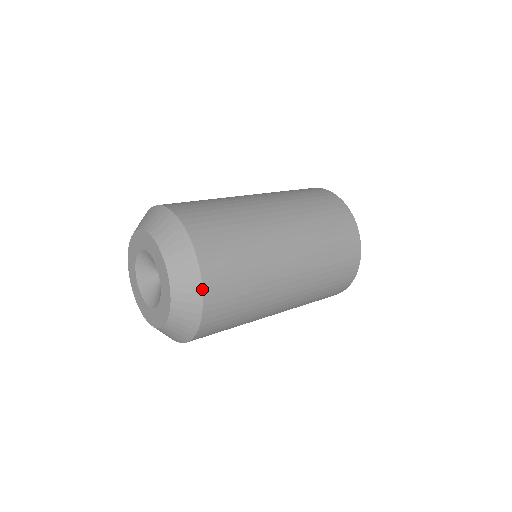
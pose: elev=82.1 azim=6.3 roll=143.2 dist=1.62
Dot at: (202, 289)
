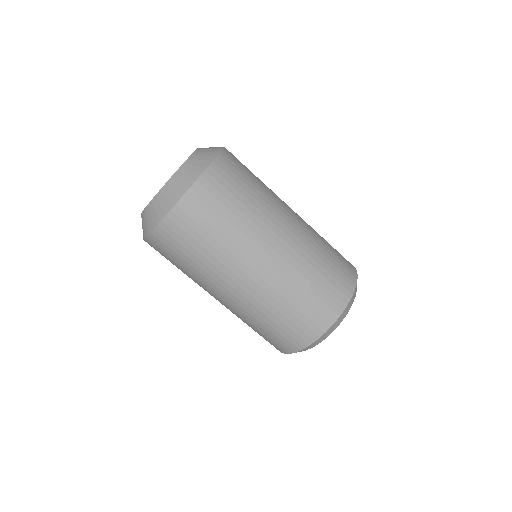
Dot at: (161, 220)
